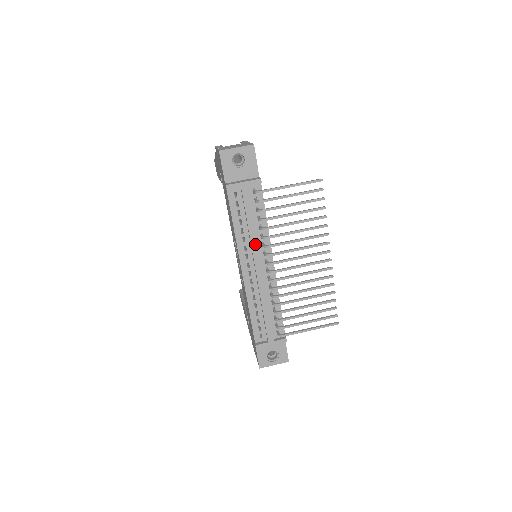
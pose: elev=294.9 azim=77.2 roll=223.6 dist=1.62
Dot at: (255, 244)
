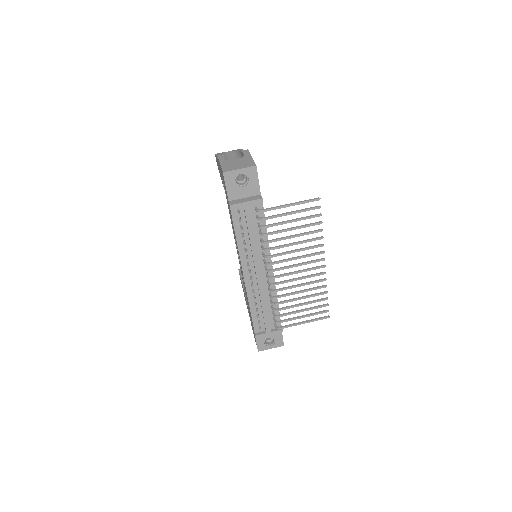
Dot at: (256, 254)
